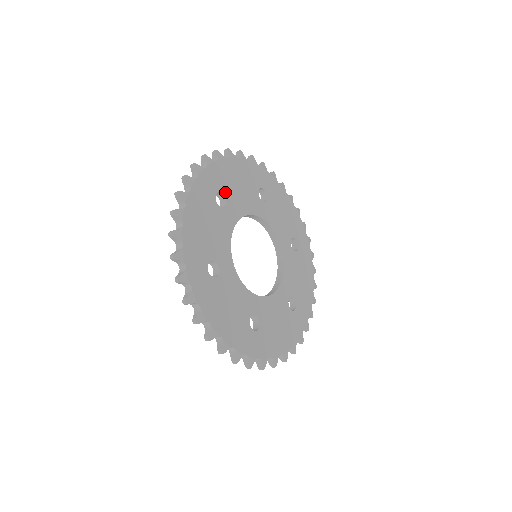
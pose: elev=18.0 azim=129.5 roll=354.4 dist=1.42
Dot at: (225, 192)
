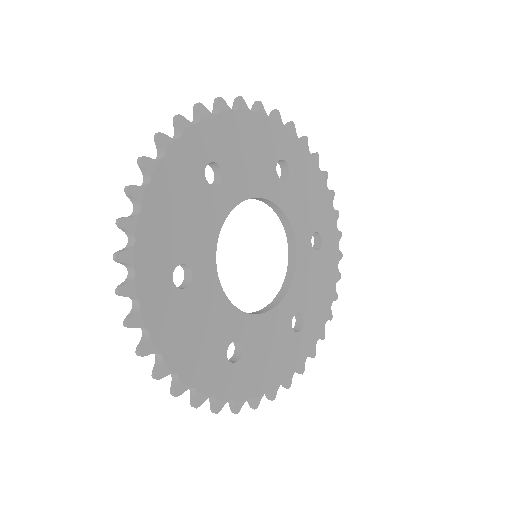
Dot at: (222, 162)
